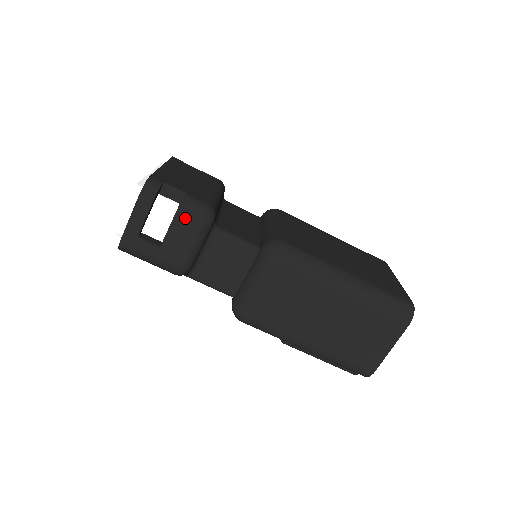
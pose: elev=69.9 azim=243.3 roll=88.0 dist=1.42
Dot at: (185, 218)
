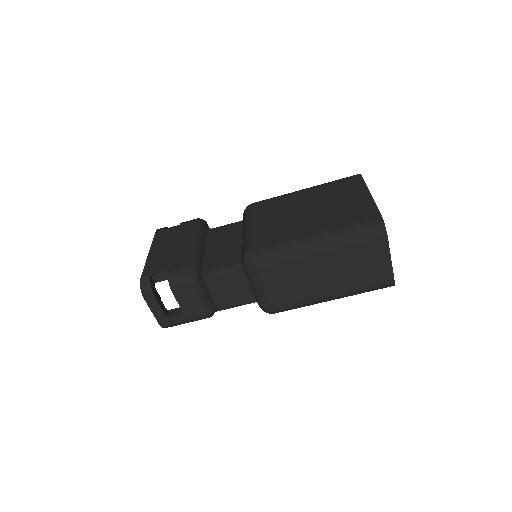
Dot at: (179, 289)
